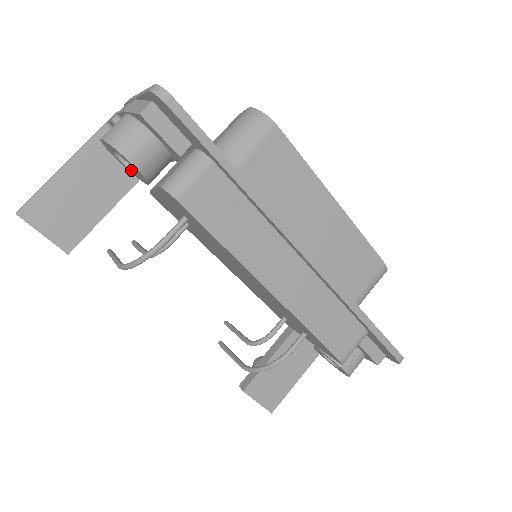
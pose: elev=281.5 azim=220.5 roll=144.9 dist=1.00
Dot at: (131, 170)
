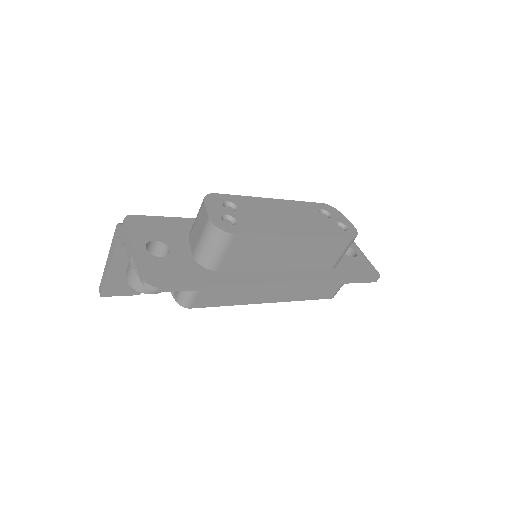
Dot at: occluded
